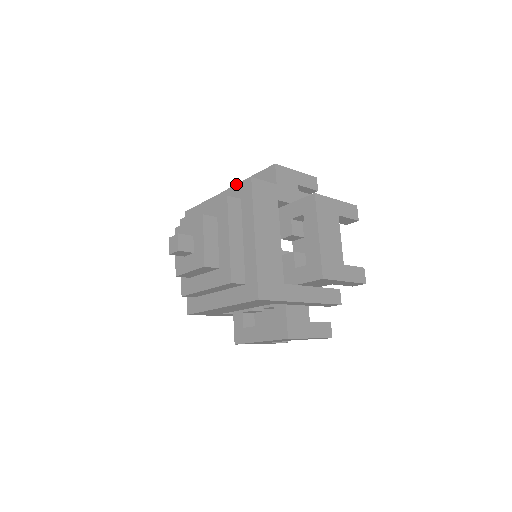
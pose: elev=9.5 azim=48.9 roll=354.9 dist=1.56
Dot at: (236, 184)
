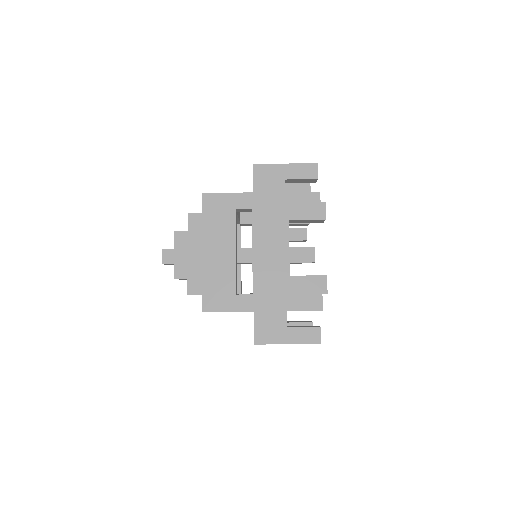
Dot at: occluded
